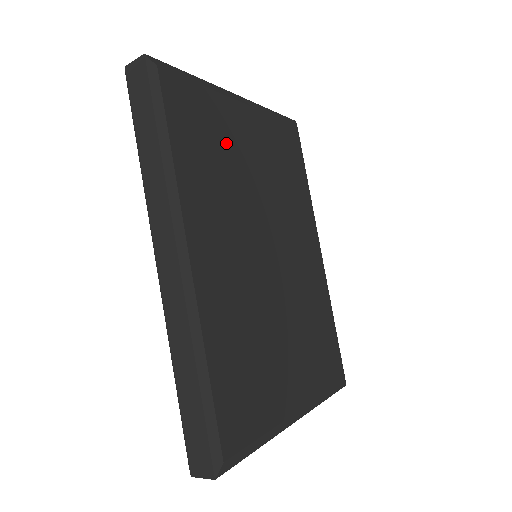
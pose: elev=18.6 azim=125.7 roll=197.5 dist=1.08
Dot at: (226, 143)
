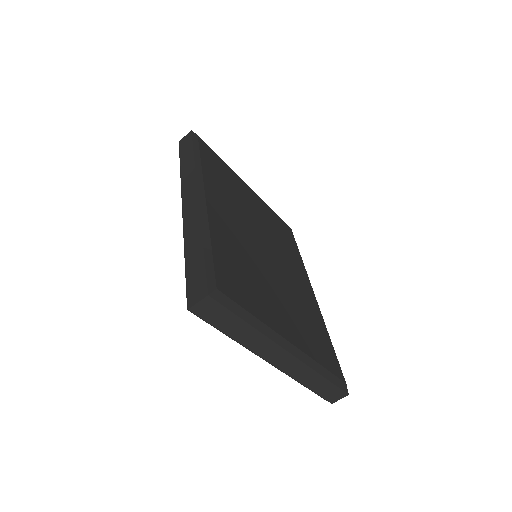
Dot at: (236, 187)
